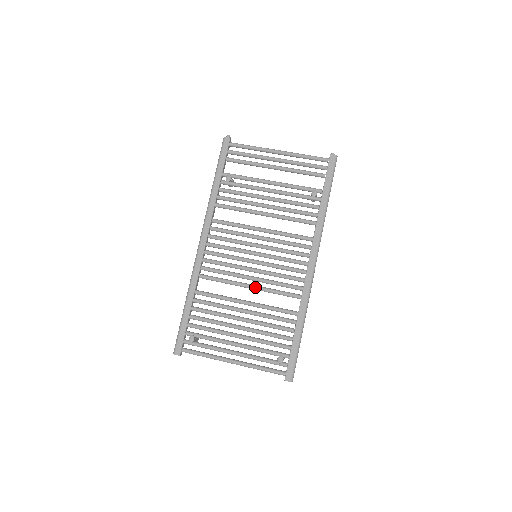
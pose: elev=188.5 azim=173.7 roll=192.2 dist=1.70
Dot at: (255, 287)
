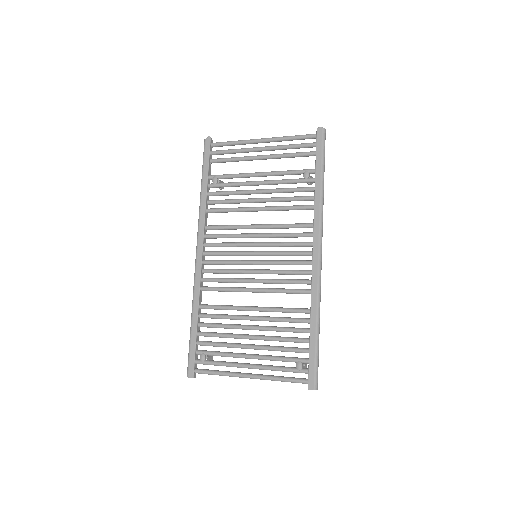
Dot at: (260, 290)
